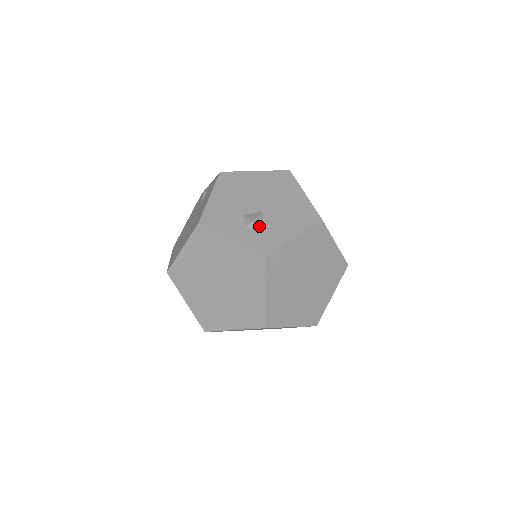
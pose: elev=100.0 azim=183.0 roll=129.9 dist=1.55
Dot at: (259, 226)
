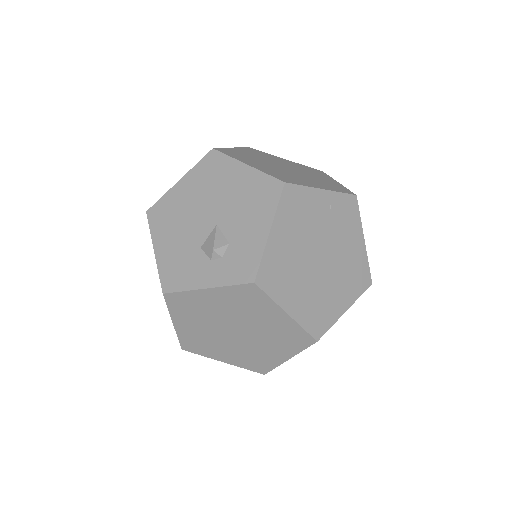
Dot at: (224, 248)
